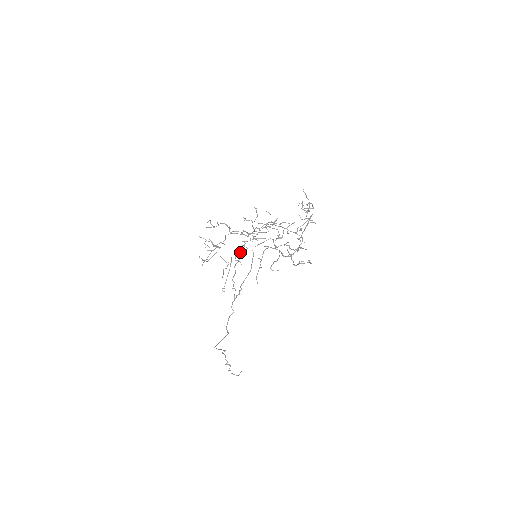
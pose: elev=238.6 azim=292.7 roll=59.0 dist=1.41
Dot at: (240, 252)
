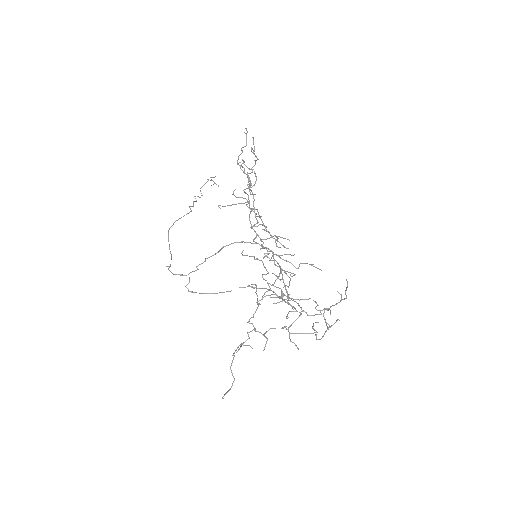
Dot at: (244, 242)
